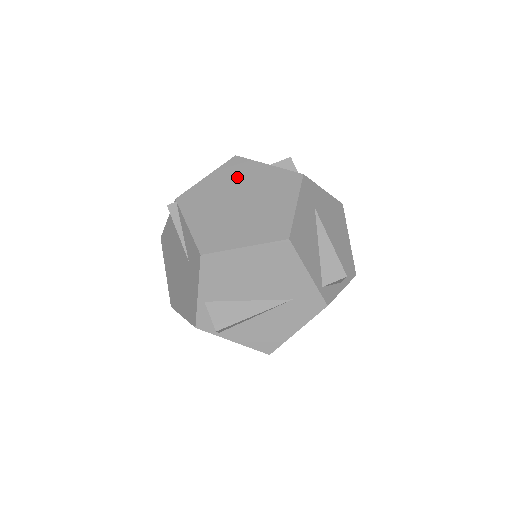
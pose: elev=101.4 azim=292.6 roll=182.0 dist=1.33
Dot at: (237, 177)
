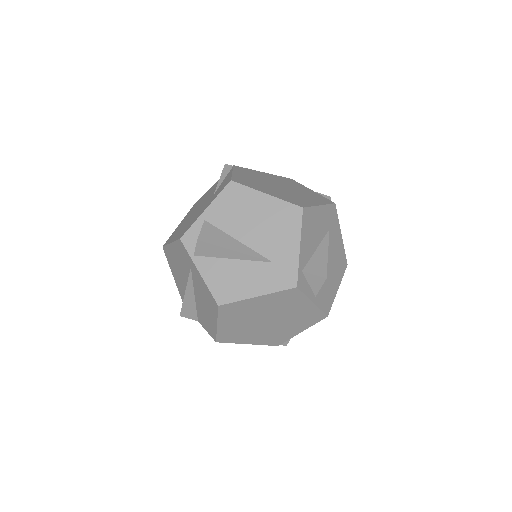
Dot at: (286, 182)
